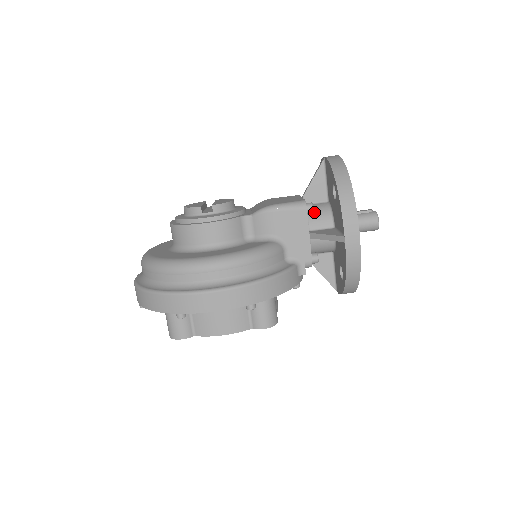
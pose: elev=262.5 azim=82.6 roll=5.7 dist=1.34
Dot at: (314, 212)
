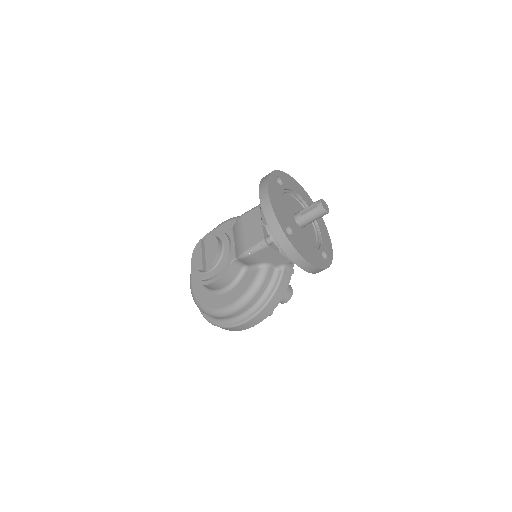
Dot at: occluded
